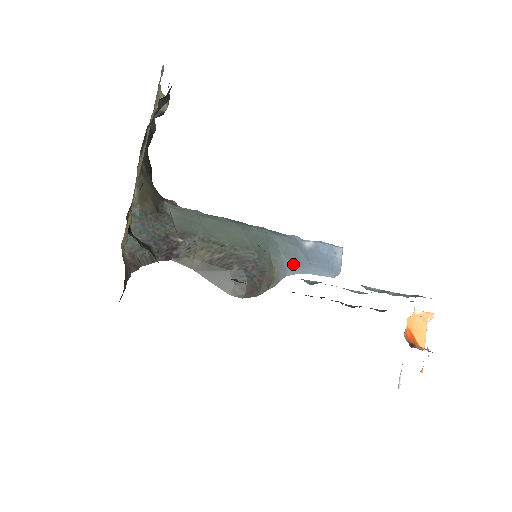
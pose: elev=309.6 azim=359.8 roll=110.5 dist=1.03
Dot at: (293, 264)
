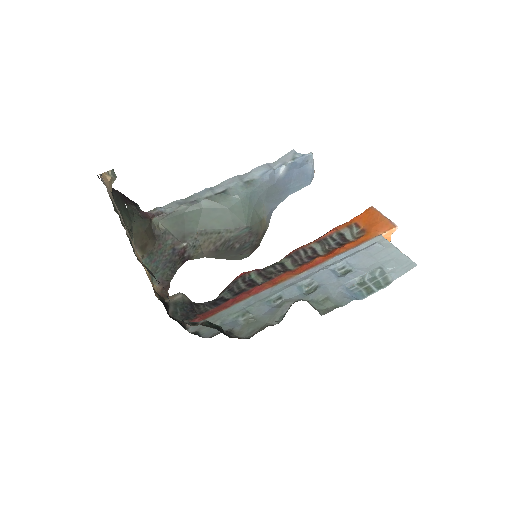
Dot at: (276, 199)
